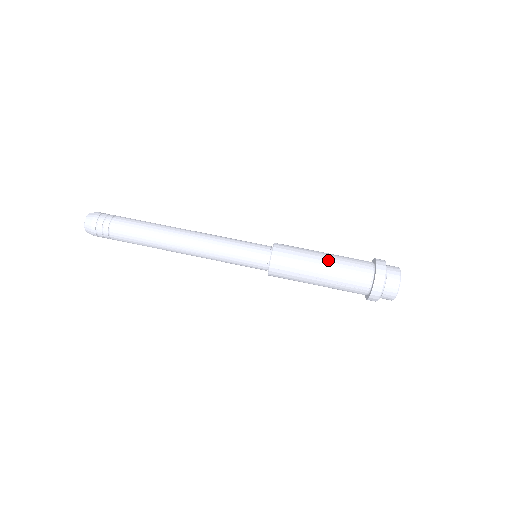
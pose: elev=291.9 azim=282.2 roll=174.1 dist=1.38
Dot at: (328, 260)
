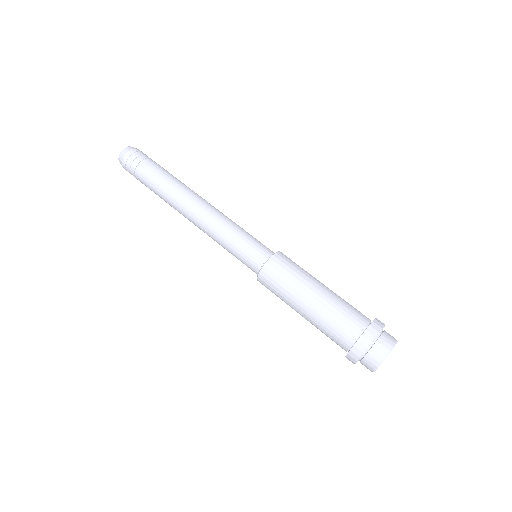
Dot at: occluded
